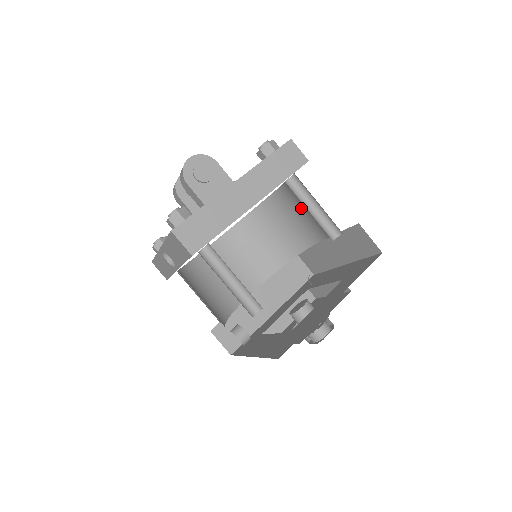
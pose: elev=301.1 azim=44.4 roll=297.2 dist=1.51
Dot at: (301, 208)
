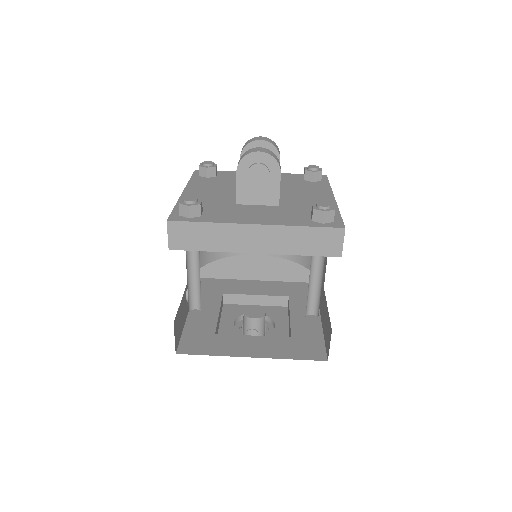
Dot at: occluded
